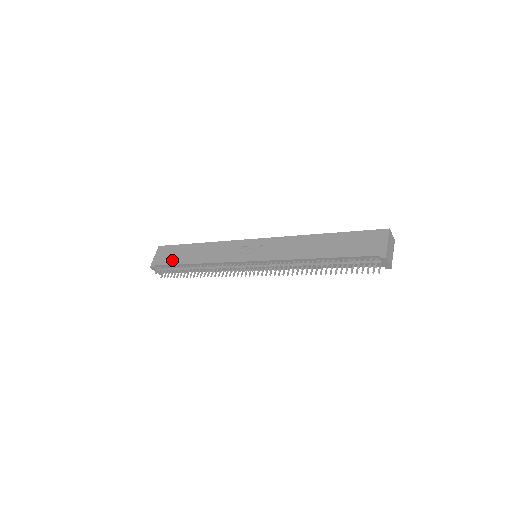
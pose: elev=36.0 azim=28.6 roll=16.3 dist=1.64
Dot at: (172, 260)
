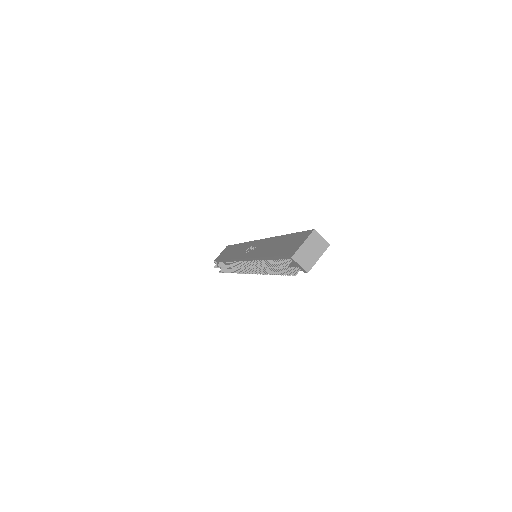
Dot at: (222, 256)
